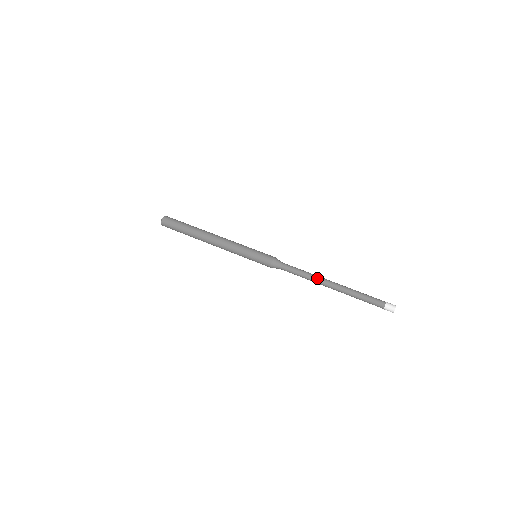
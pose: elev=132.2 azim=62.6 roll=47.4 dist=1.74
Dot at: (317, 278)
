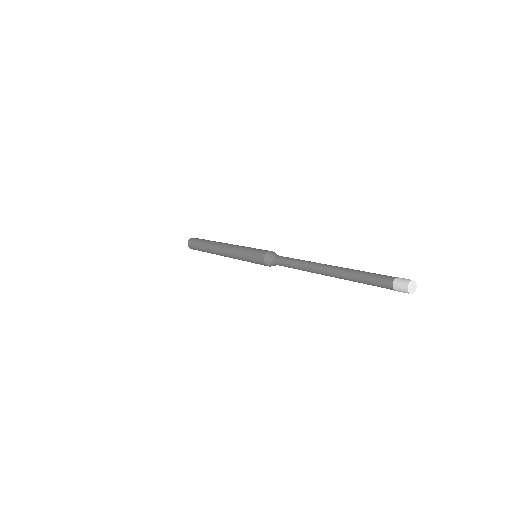
Dot at: (312, 262)
